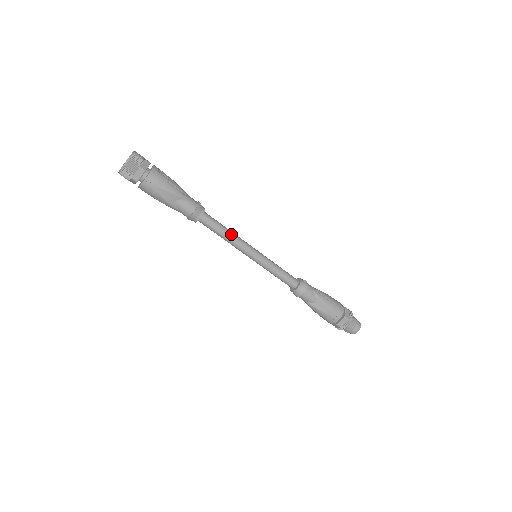
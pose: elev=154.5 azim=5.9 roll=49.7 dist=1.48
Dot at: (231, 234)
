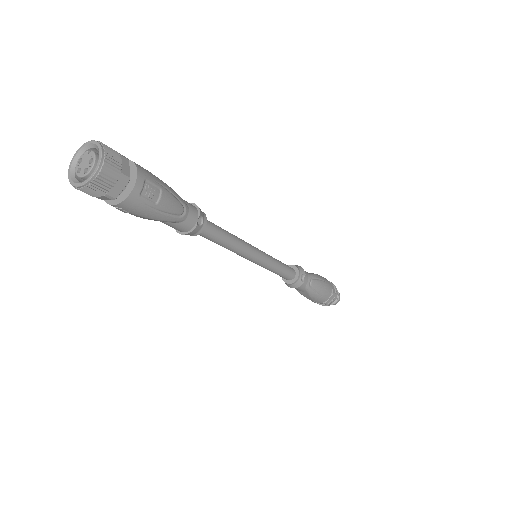
Dot at: (232, 246)
